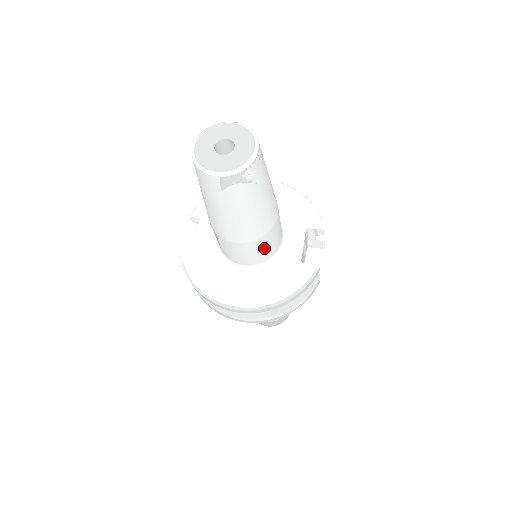
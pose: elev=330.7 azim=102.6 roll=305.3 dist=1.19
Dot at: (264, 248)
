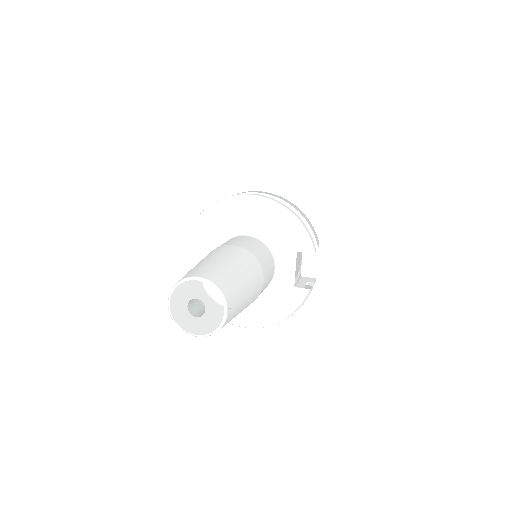
Dot at: occluded
